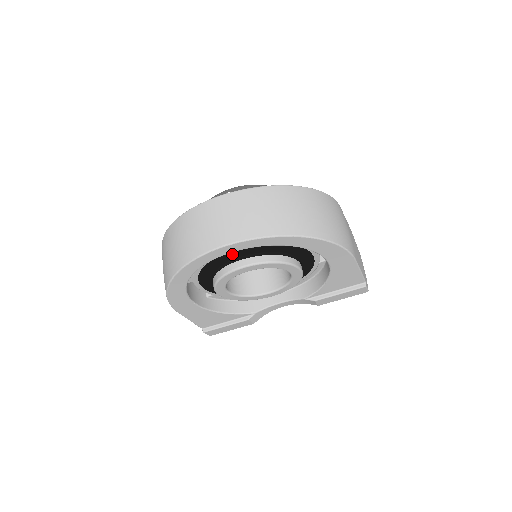
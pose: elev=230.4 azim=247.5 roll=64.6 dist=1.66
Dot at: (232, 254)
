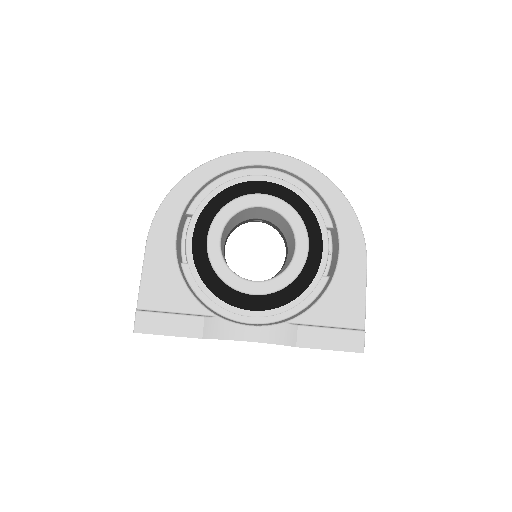
Dot at: (258, 186)
